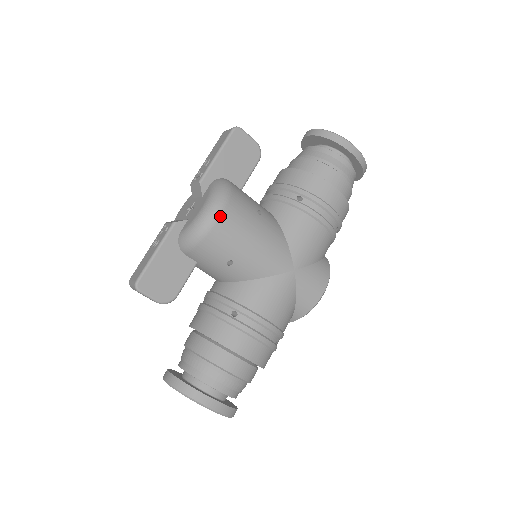
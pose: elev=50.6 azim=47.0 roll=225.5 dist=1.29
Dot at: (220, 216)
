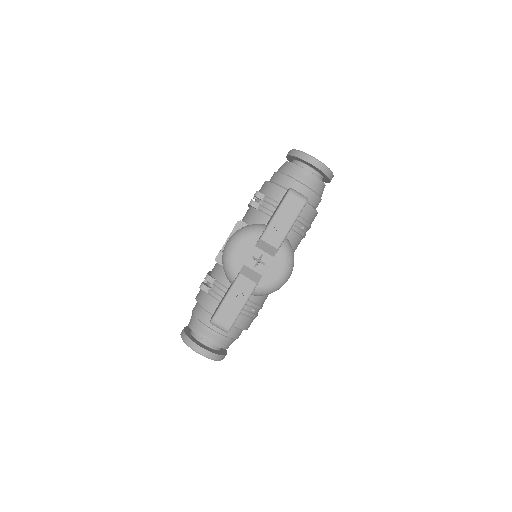
Dot at: occluded
